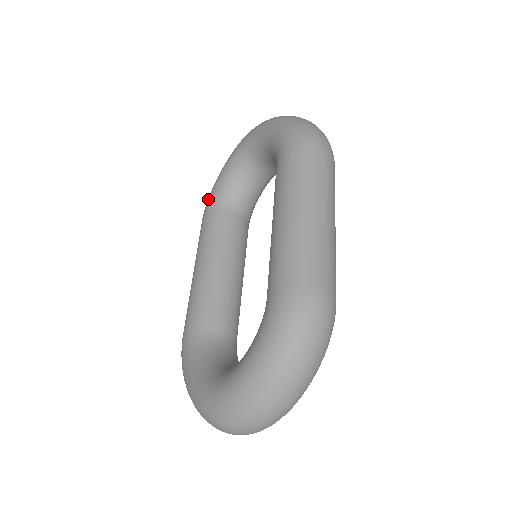
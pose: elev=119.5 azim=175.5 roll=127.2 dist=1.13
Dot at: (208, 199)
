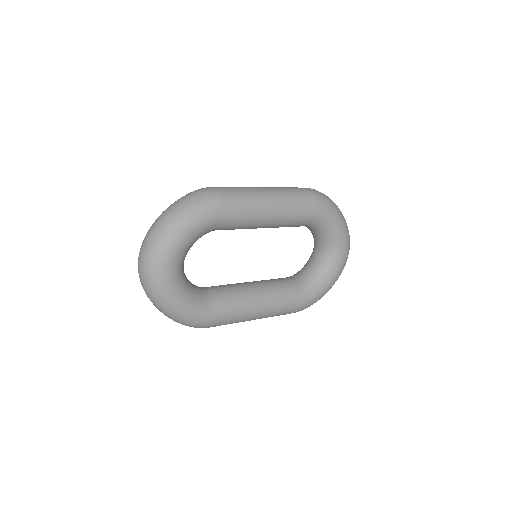
Dot at: occluded
